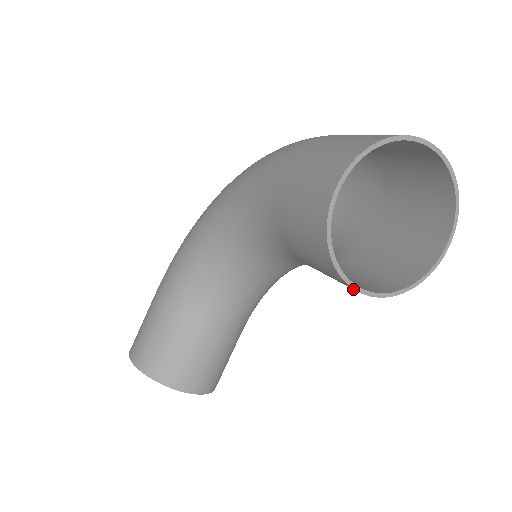
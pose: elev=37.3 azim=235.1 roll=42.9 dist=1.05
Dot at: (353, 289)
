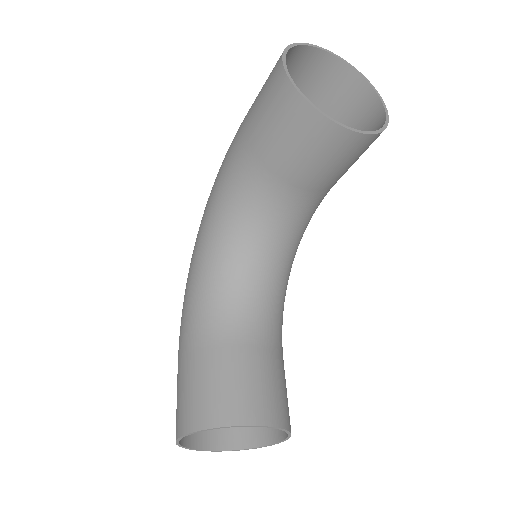
Dot at: (341, 131)
